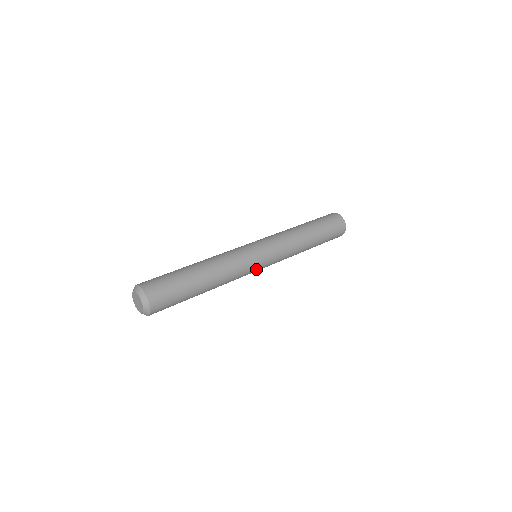
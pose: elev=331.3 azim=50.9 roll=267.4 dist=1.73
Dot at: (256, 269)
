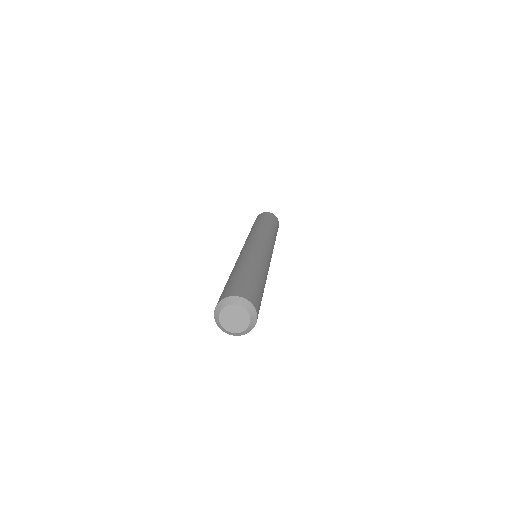
Dot at: occluded
